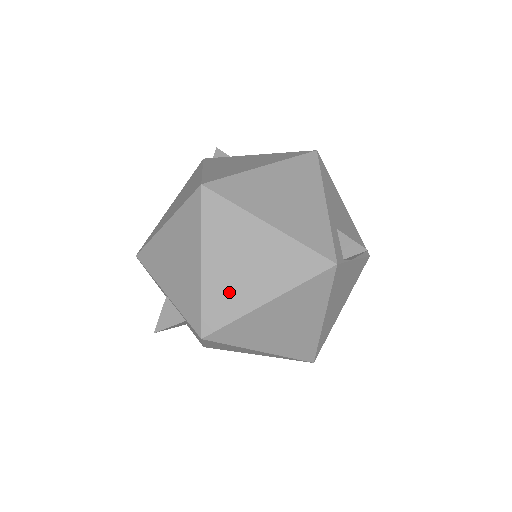
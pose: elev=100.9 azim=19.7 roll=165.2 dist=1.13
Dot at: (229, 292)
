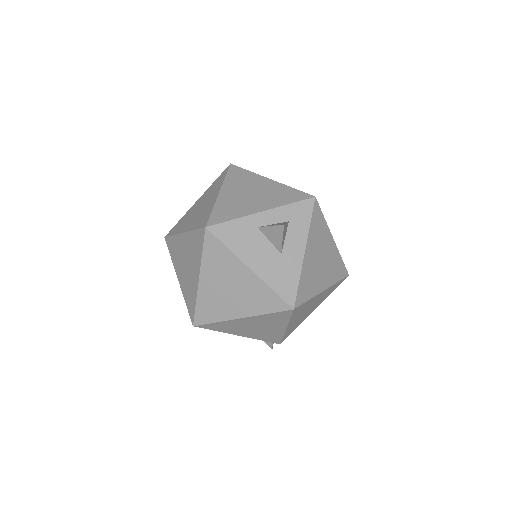
Dot at: occluded
